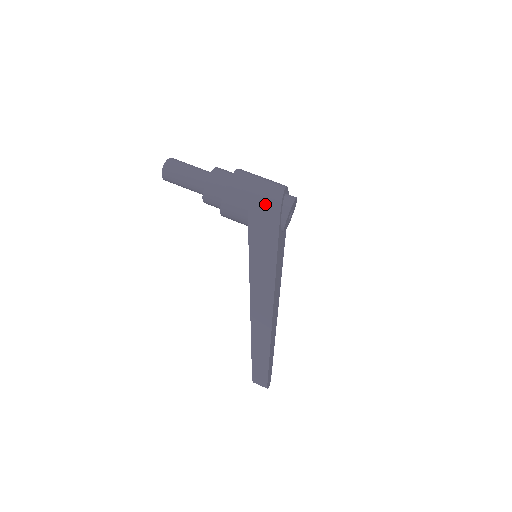
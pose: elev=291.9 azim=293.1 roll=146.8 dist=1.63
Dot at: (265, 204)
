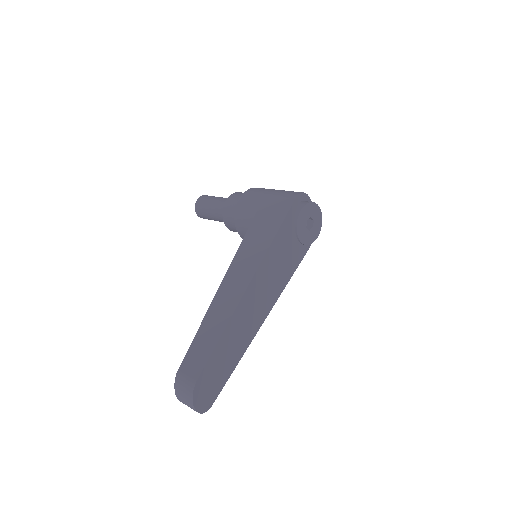
Dot at: (283, 193)
